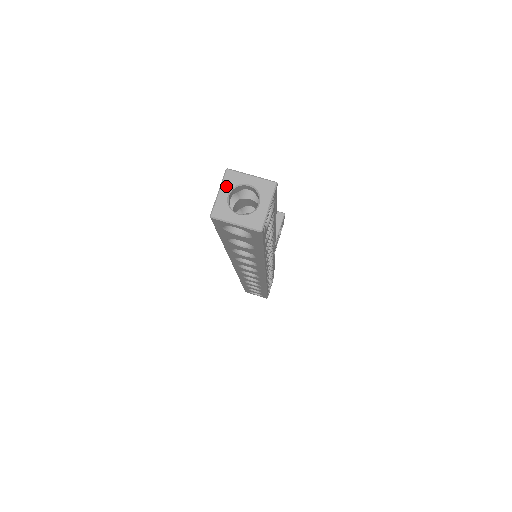
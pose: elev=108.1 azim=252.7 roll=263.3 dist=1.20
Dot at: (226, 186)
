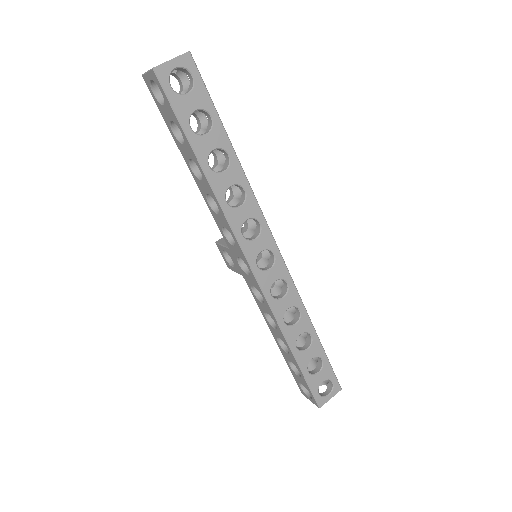
Dot at: occluded
